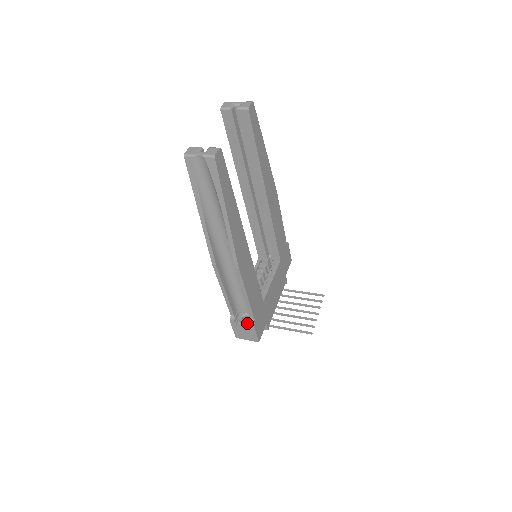
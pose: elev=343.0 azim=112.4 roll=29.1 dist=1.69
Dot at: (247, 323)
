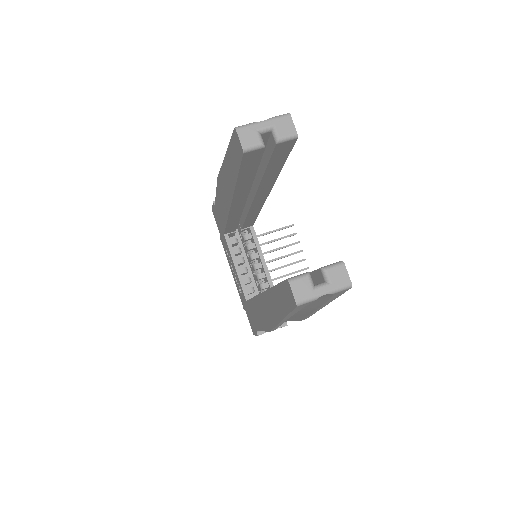
Dot at: occluded
